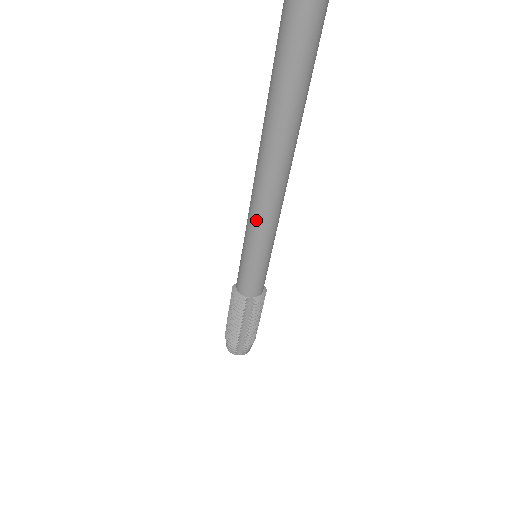
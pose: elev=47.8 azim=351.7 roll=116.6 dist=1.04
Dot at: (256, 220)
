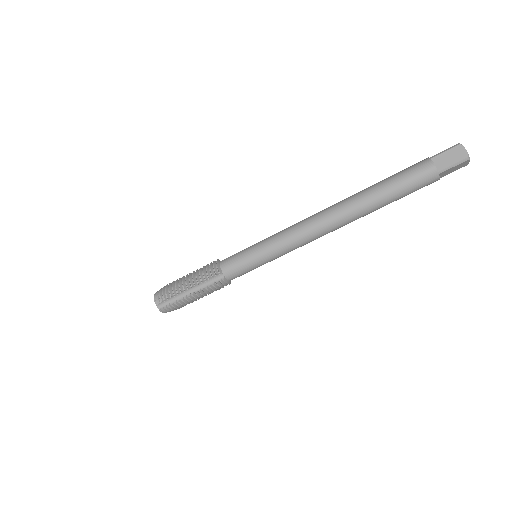
Dot at: (290, 234)
